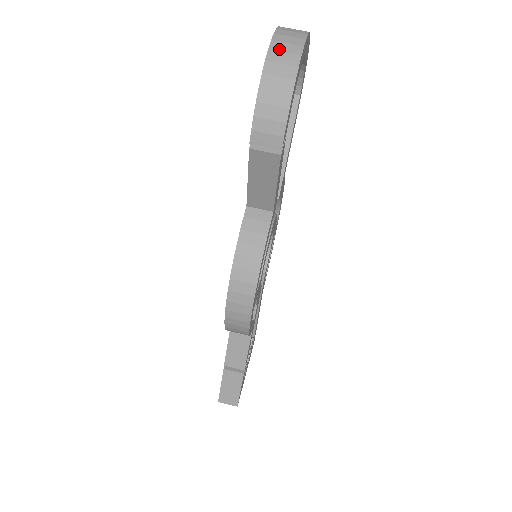
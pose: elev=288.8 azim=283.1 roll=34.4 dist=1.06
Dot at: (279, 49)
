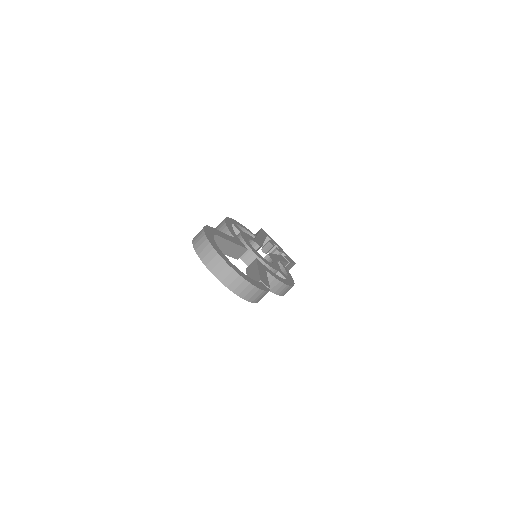
Dot at: (235, 287)
